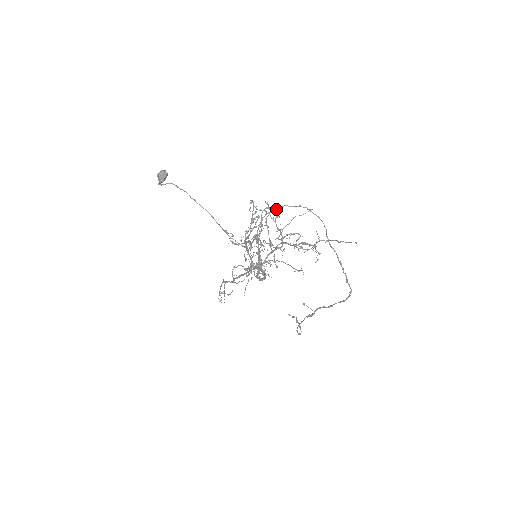
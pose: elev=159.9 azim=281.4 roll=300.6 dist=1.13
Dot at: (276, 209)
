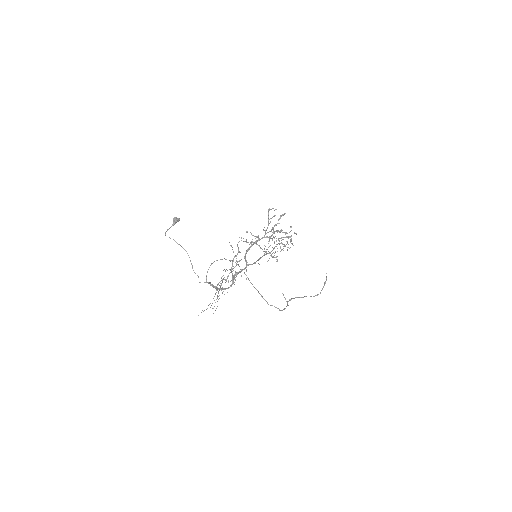
Dot at: occluded
